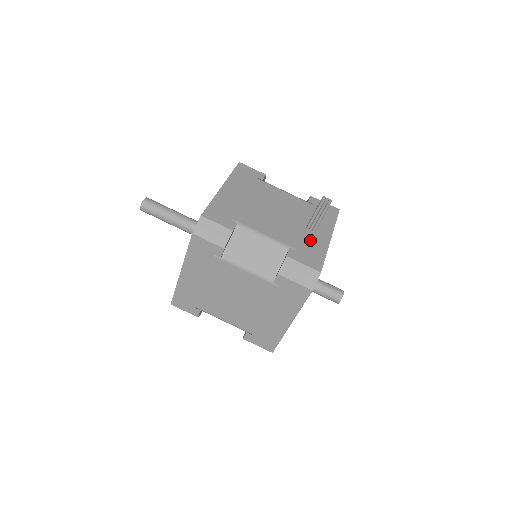
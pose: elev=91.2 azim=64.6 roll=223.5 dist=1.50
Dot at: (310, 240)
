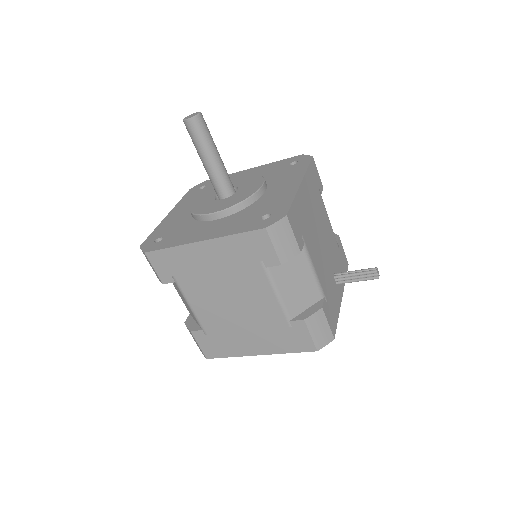
Dot at: (334, 294)
